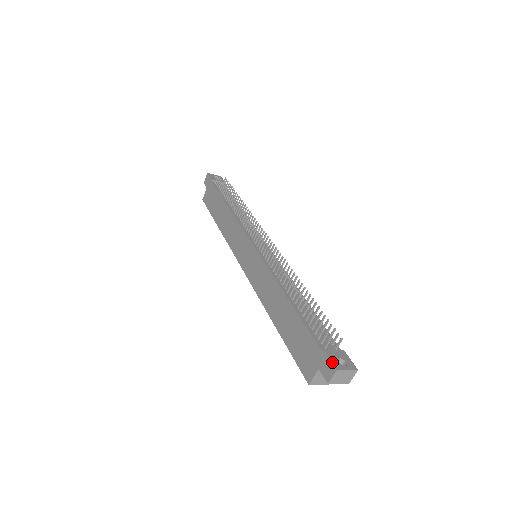
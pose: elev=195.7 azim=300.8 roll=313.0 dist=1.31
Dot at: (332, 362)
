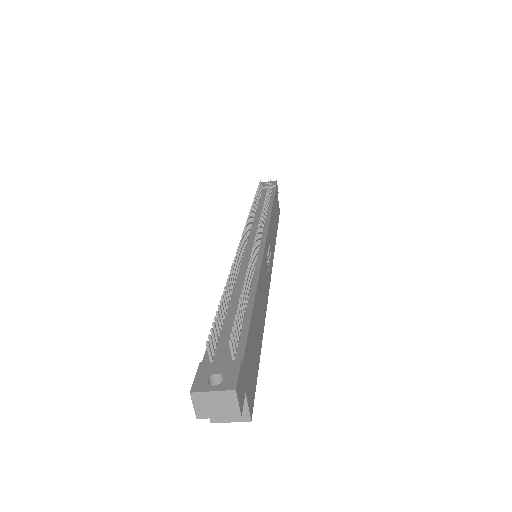
Dot at: (193, 381)
